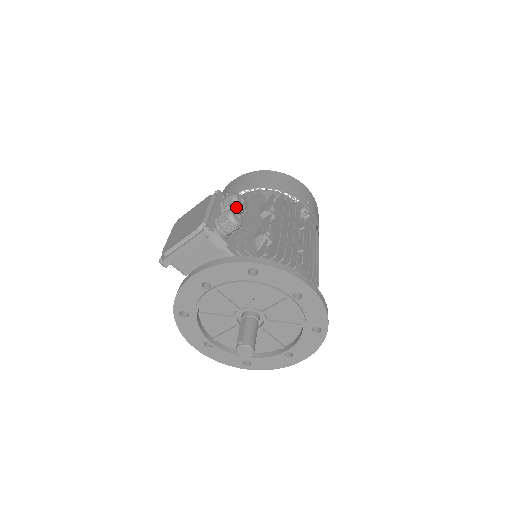
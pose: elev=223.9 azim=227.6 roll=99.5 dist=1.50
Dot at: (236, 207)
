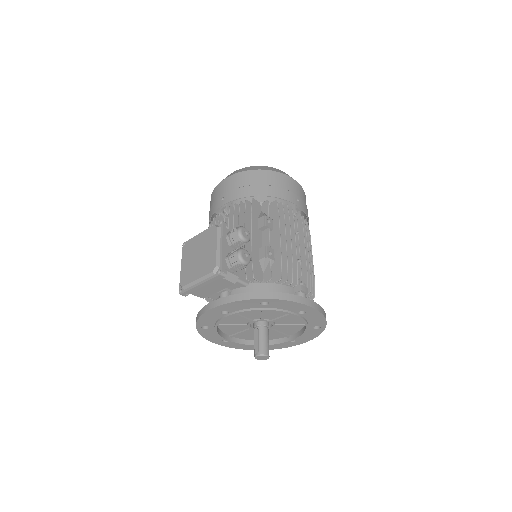
Dot at: (242, 242)
